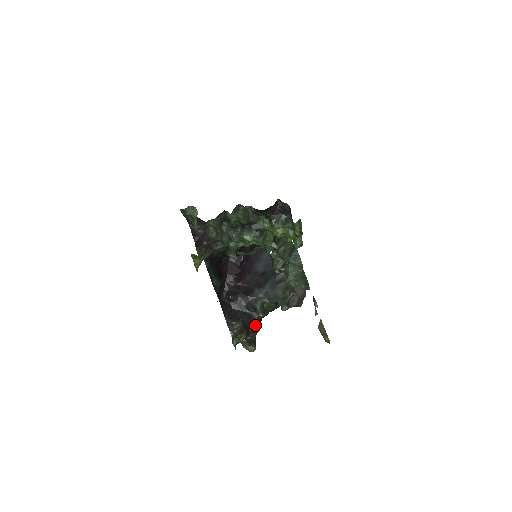
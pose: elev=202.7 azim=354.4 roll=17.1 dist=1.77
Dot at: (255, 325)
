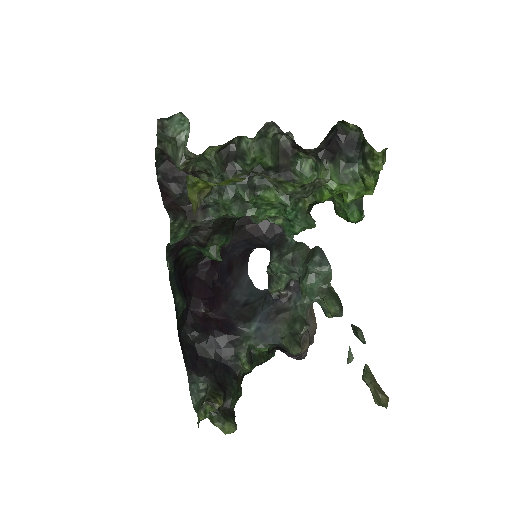
Dot at: (235, 385)
